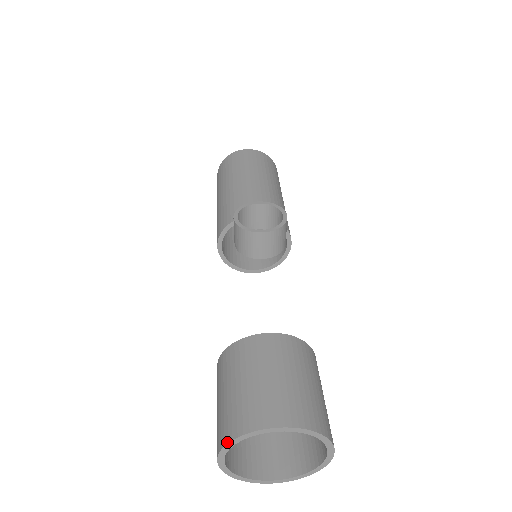
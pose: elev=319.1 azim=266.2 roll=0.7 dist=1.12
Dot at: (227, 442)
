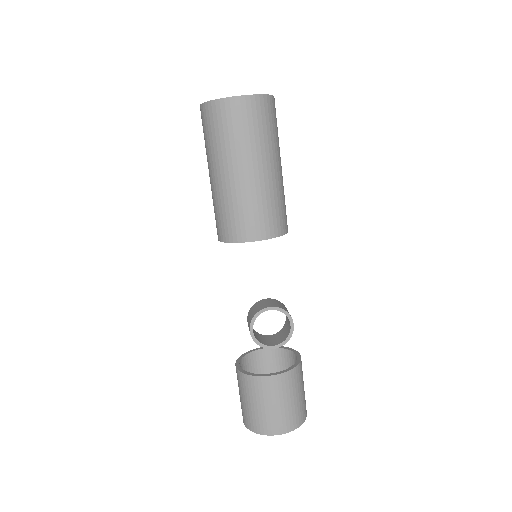
Dot at: occluded
